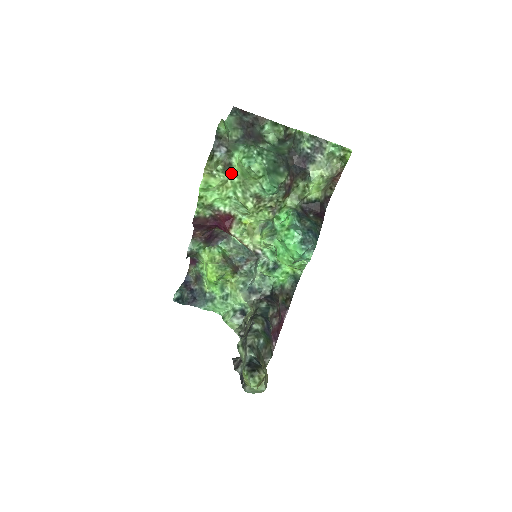
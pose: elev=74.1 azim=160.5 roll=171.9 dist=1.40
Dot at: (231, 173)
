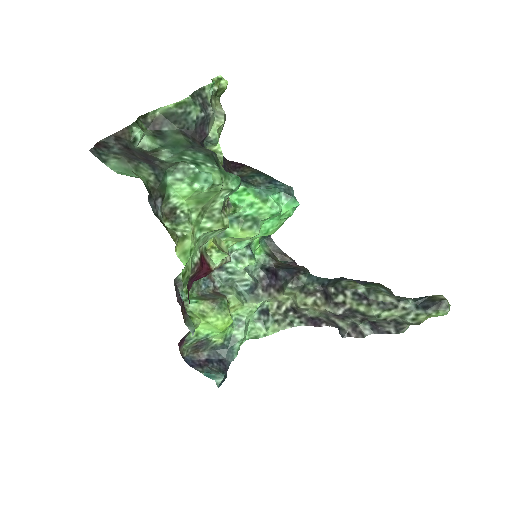
Dot at: (183, 216)
